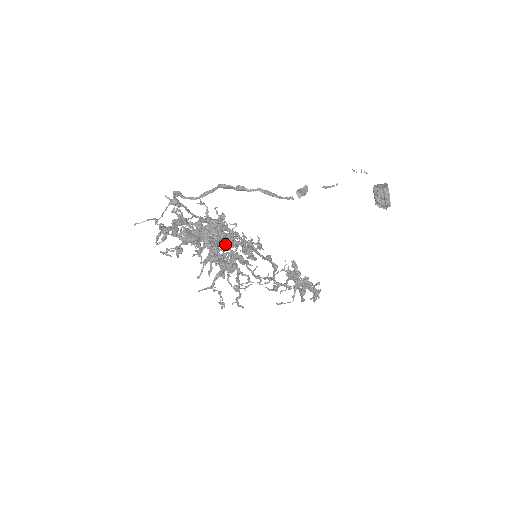
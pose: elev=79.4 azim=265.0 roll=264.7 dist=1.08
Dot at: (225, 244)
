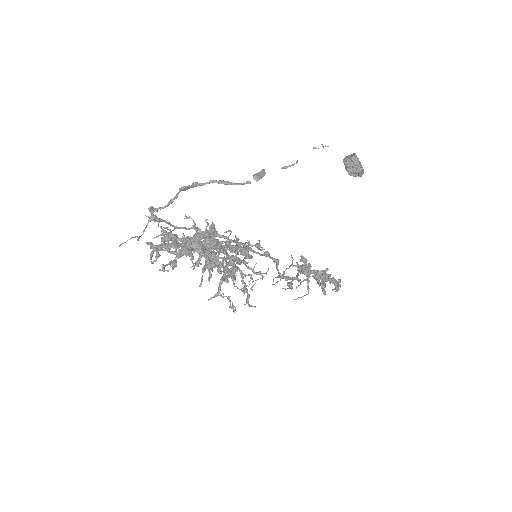
Dot at: (218, 249)
